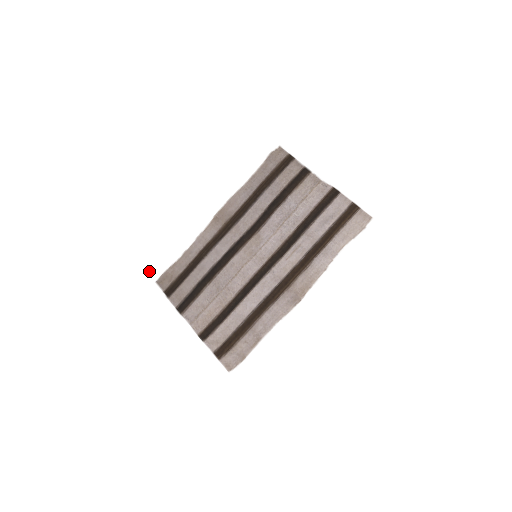
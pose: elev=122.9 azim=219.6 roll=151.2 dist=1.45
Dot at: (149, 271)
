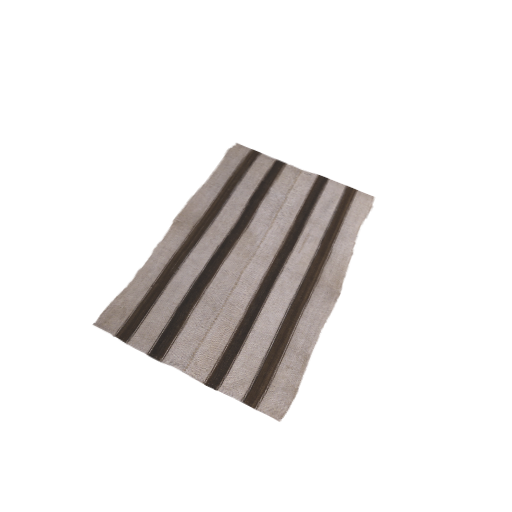
Dot at: (75, 311)
